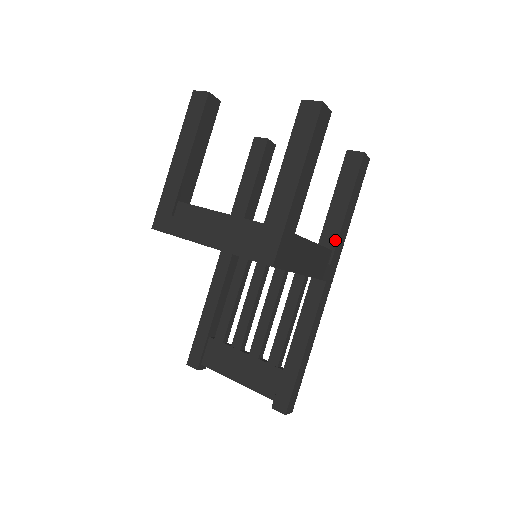
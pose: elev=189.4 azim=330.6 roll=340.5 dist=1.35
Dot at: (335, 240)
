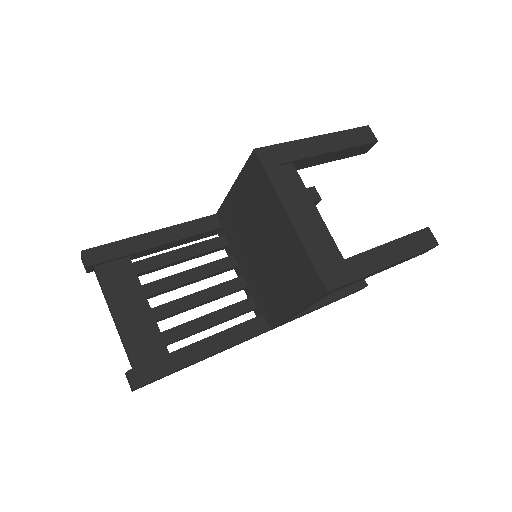
Dot at: (303, 311)
